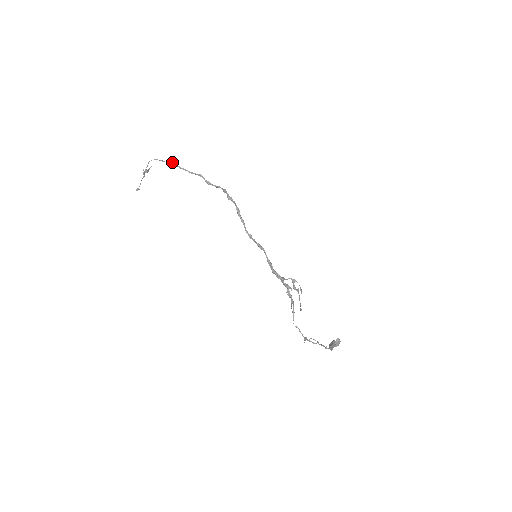
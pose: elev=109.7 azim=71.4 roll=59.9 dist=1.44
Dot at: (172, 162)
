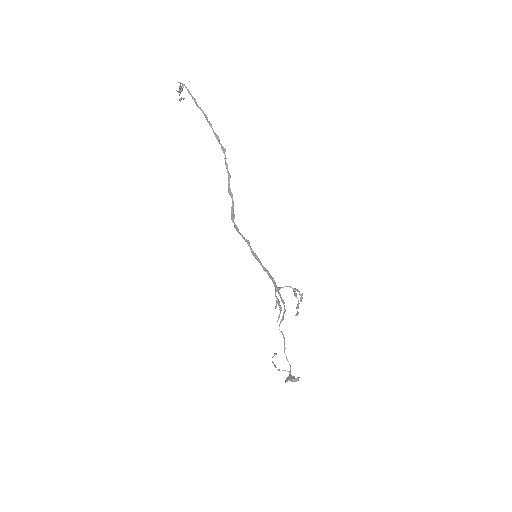
Dot at: (194, 101)
